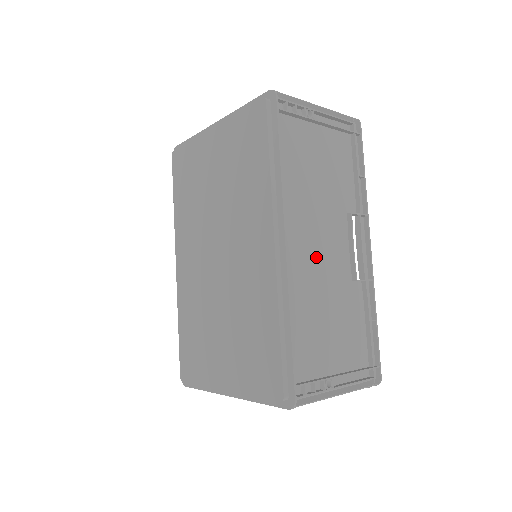
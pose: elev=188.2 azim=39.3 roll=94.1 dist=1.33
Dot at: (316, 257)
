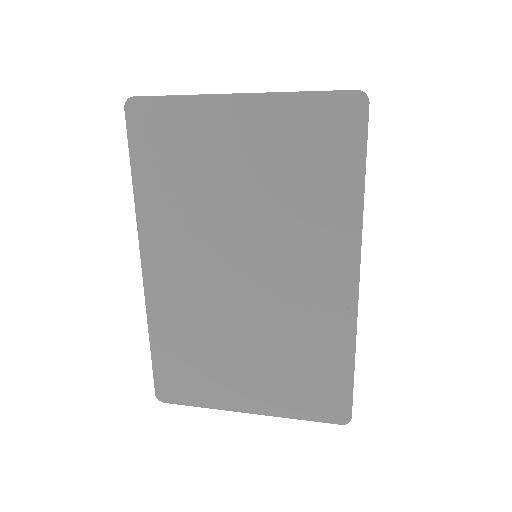
Dot at: occluded
